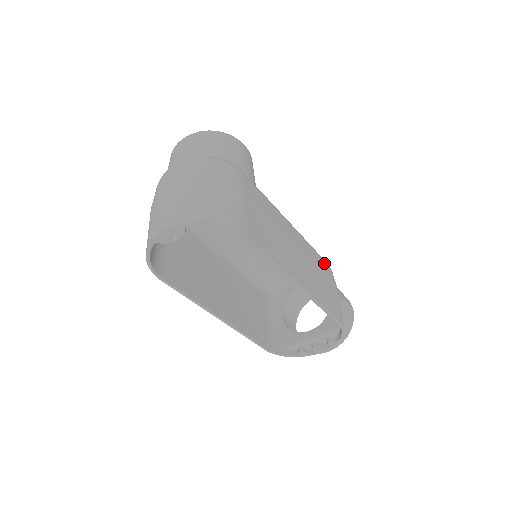
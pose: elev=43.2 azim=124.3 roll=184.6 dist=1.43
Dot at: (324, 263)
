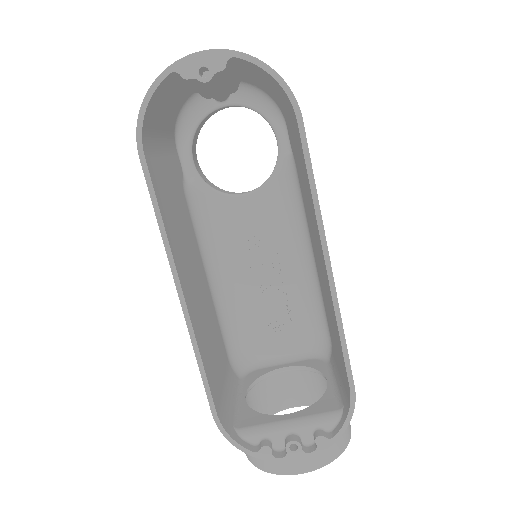
Dot at: occluded
